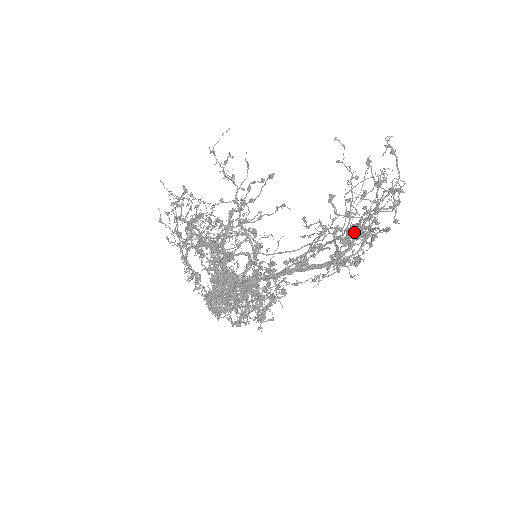
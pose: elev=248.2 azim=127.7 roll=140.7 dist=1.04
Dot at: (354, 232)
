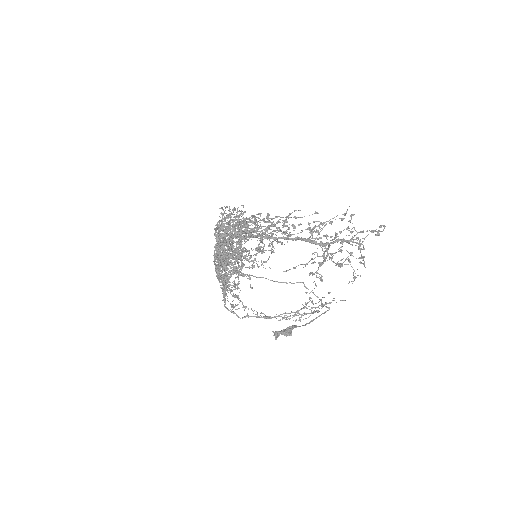
Dot at: (288, 330)
